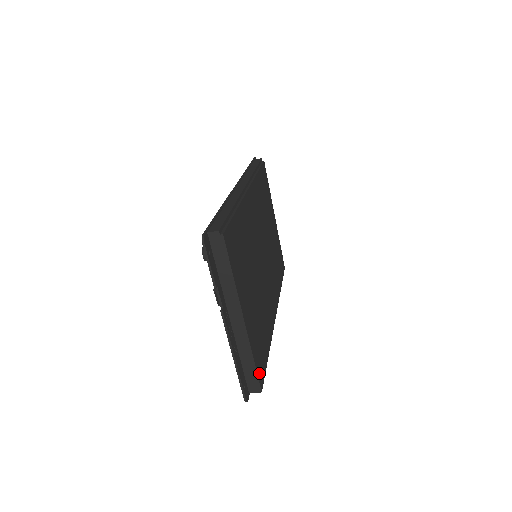
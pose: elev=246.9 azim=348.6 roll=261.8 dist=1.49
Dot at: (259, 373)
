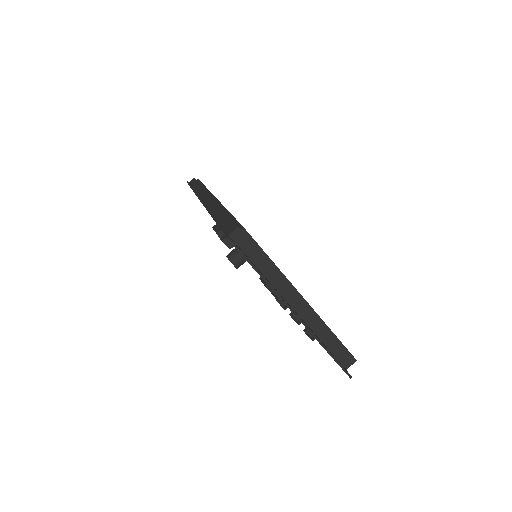
Dot at: occluded
